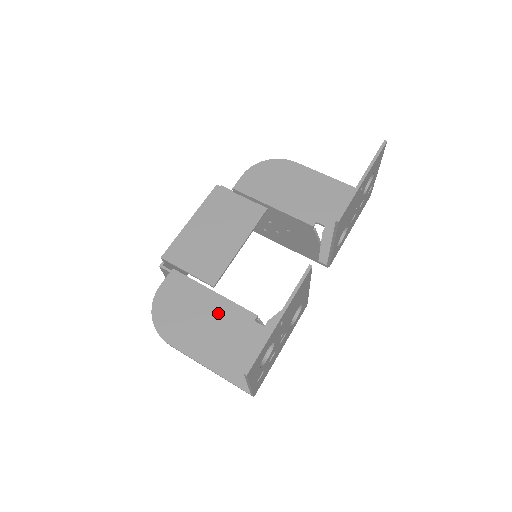
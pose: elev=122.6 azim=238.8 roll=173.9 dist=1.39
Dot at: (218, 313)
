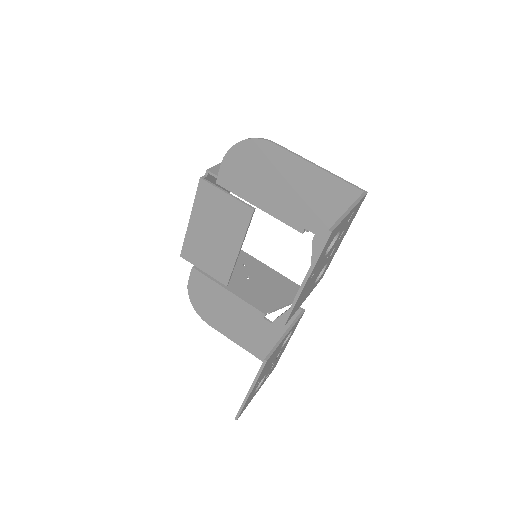
Dot at: (236, 308)
